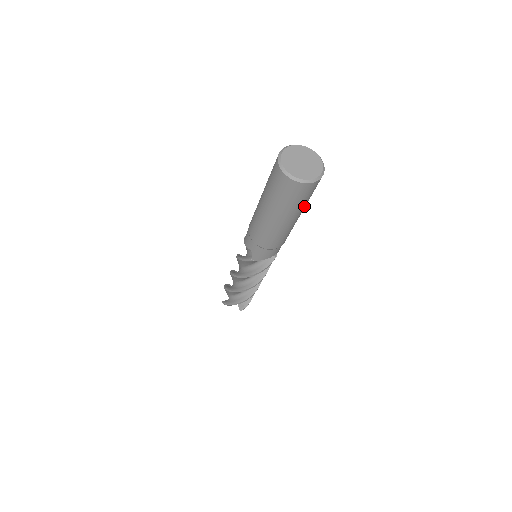
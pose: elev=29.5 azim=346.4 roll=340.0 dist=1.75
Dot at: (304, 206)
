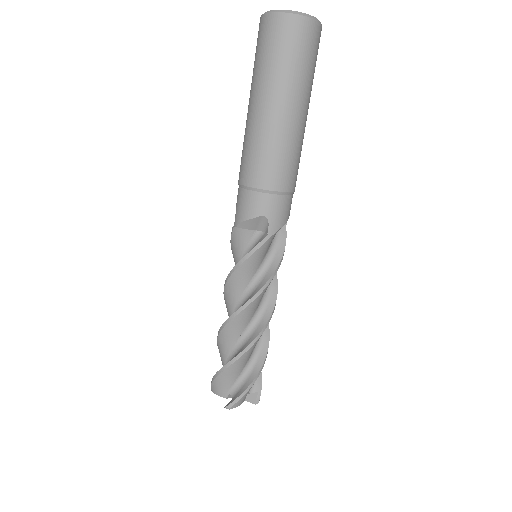
Dot at: (287, 82)
